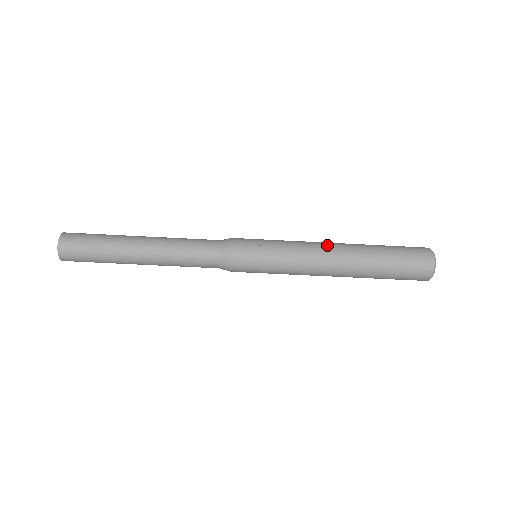
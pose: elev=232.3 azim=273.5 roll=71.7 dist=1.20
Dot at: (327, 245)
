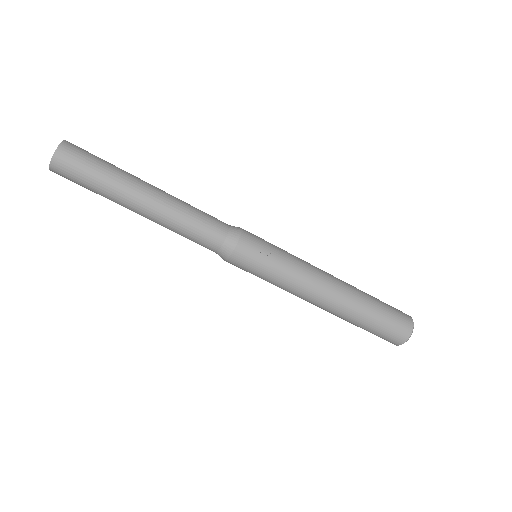
Dot at: (327, 281)
